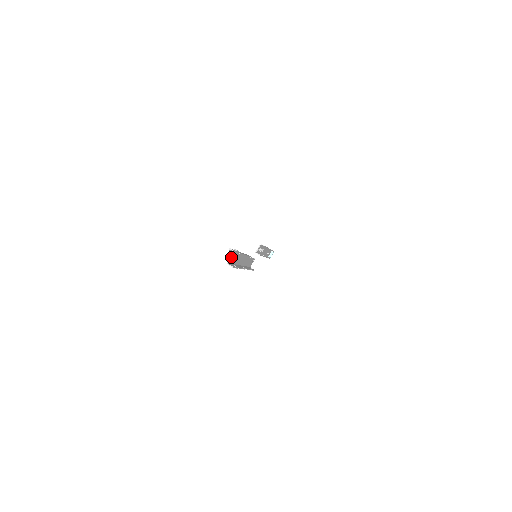
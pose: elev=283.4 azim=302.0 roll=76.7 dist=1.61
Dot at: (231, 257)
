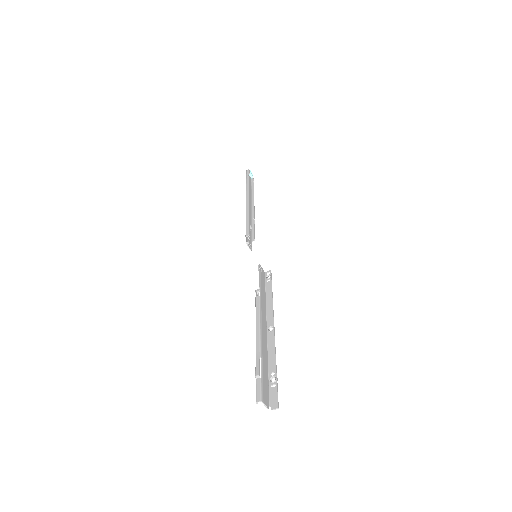
Dot at: (265, 399)
